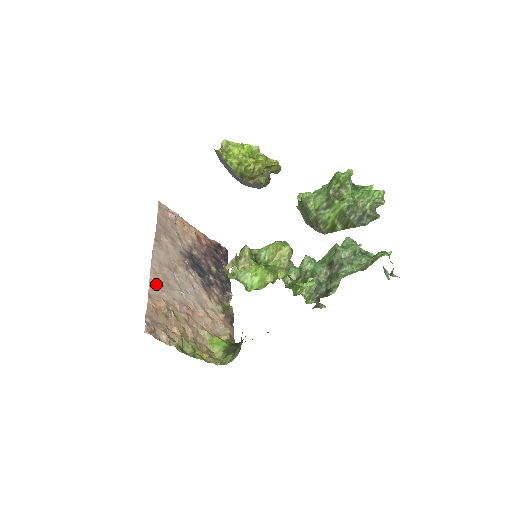
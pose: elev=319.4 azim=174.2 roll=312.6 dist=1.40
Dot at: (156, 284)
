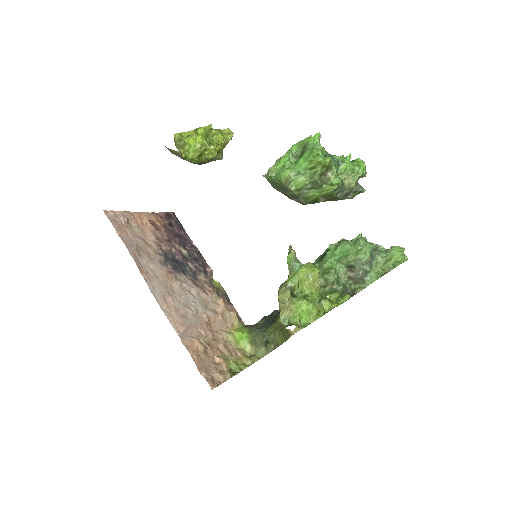
Dot at: (180, 328)
